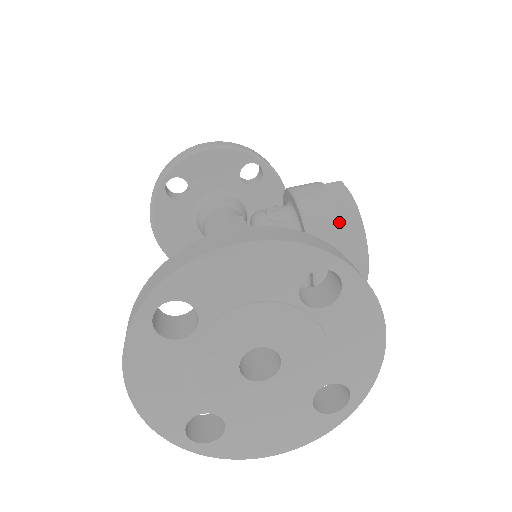
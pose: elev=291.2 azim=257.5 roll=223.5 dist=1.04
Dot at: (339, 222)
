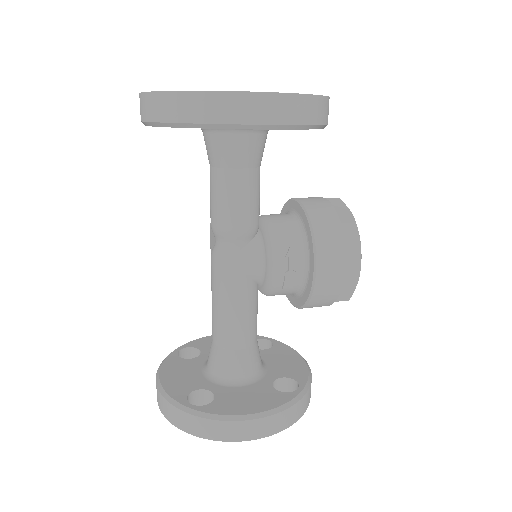
Dot at: occluded
